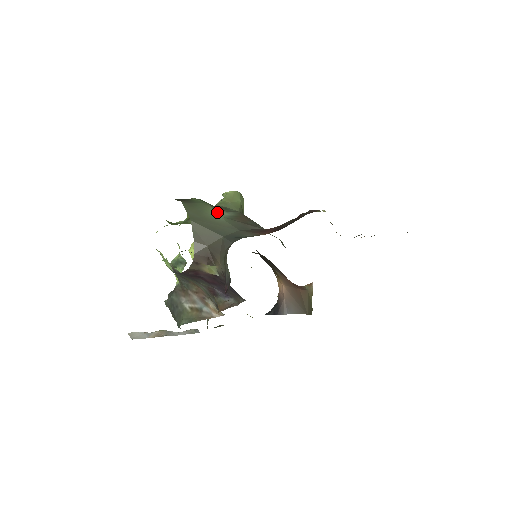
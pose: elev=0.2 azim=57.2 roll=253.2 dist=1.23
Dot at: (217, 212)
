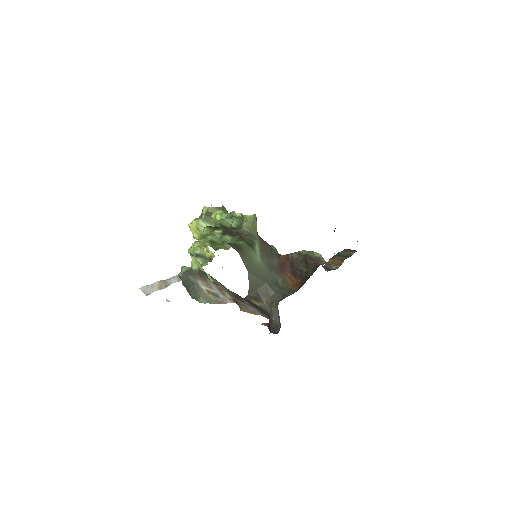
Dot at: (256, 254)
